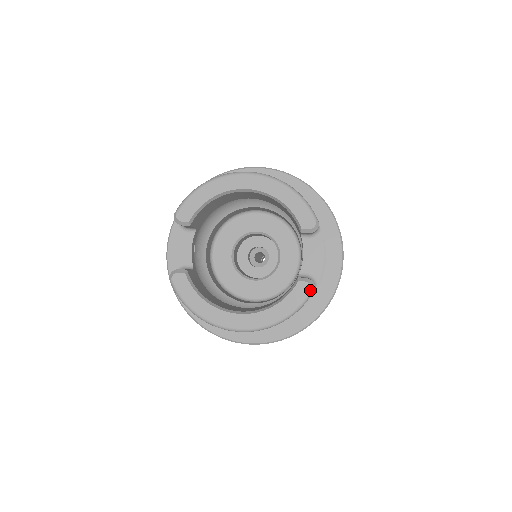
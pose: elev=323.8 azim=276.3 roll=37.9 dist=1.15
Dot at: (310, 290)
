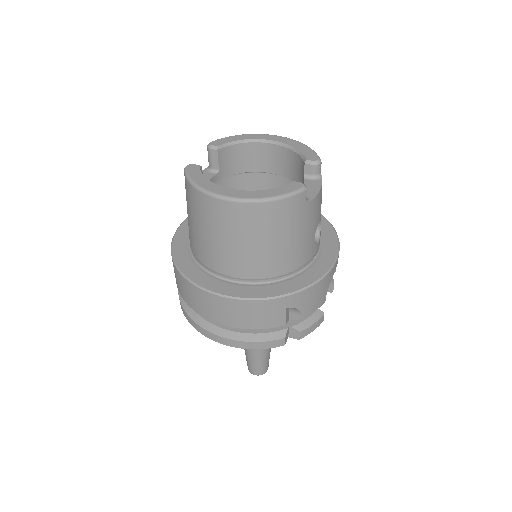
Dot at: (302, 187)
